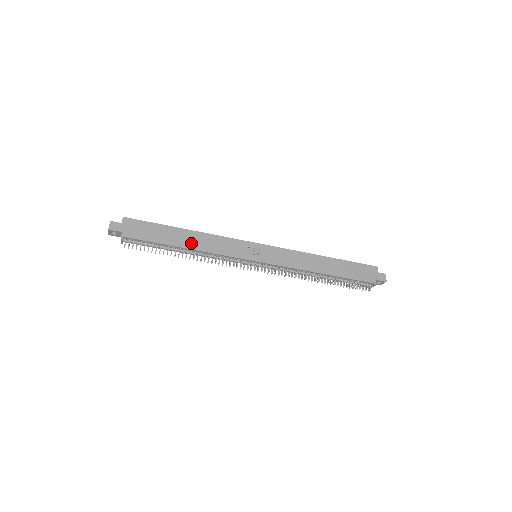
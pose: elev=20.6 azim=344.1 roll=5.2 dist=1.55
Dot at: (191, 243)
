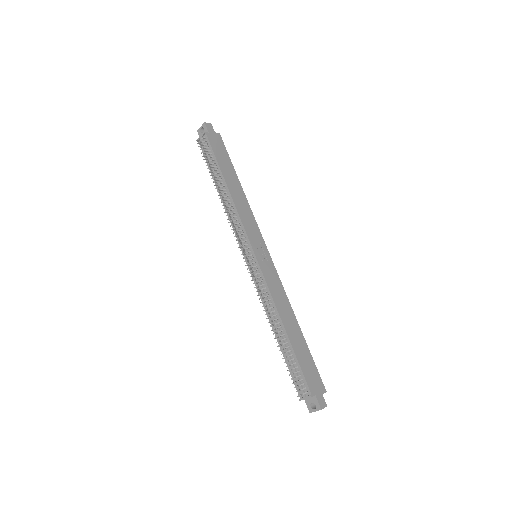
Dot at: (233, 189)
